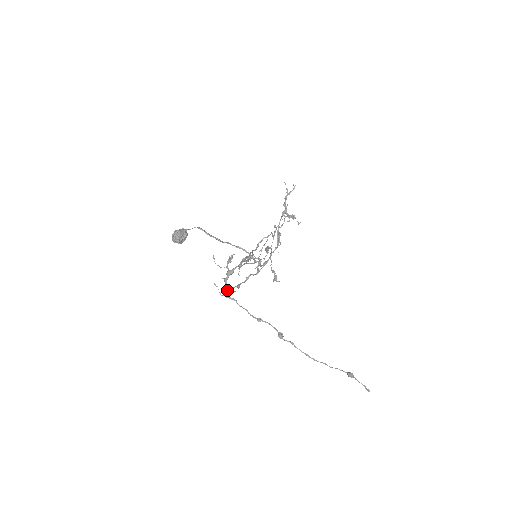
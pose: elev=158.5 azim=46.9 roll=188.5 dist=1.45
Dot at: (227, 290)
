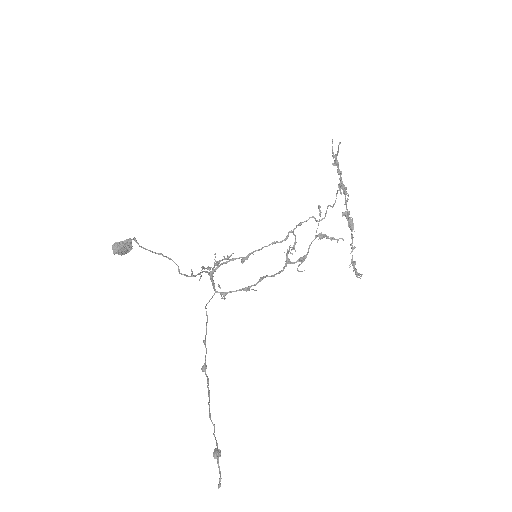
Dot at: (222, 294)
